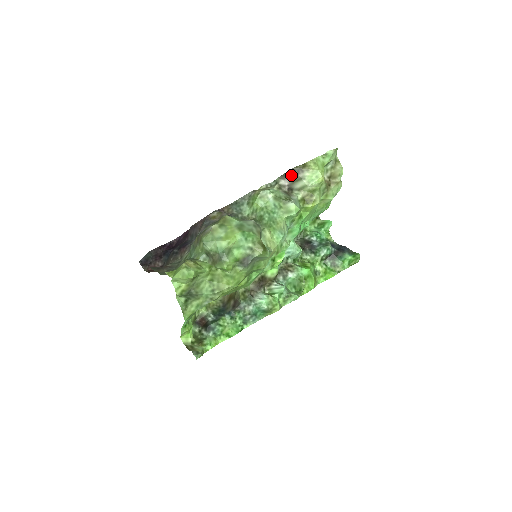
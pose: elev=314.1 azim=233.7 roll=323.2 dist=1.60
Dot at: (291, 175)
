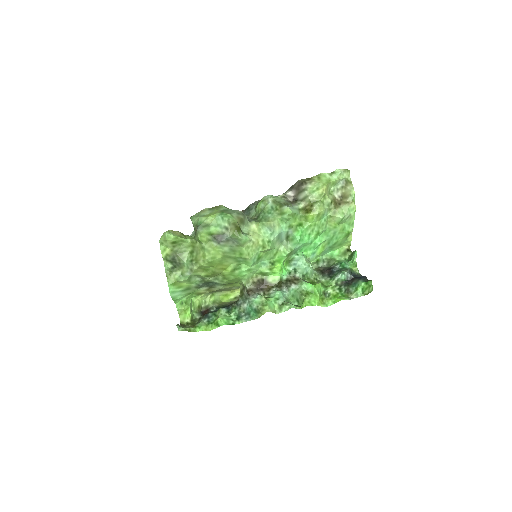
Dot at: (297, 187)
